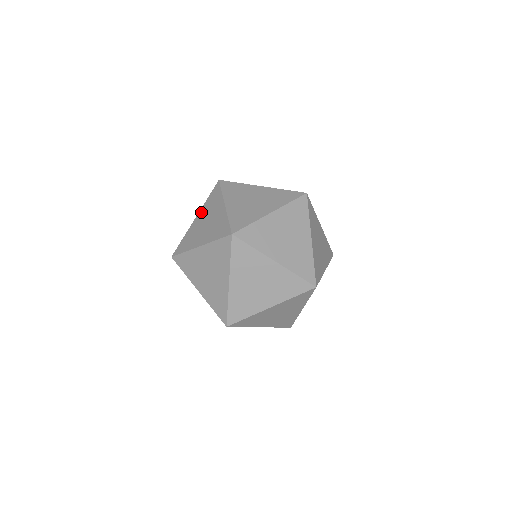
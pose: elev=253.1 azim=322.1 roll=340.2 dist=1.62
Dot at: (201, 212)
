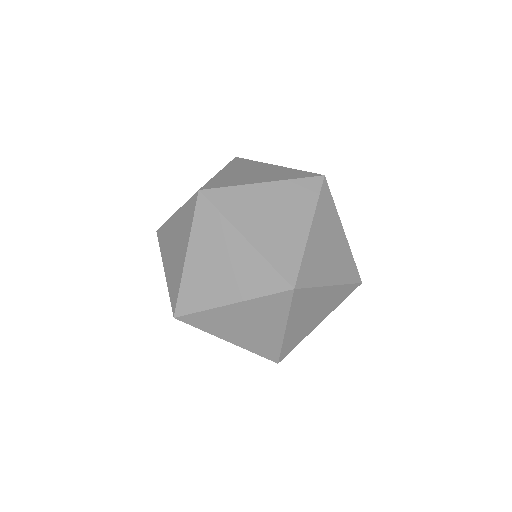
Dot at: (164, 259)
